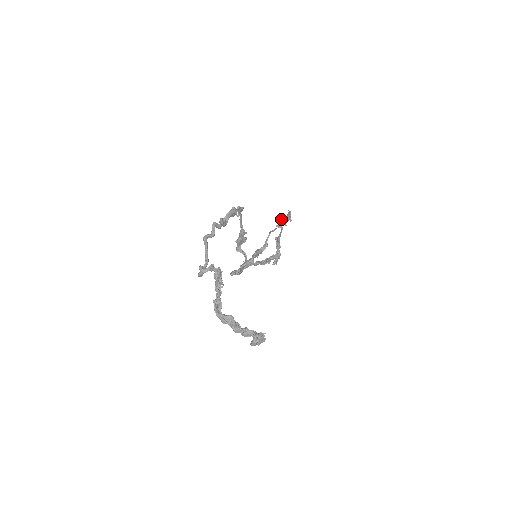
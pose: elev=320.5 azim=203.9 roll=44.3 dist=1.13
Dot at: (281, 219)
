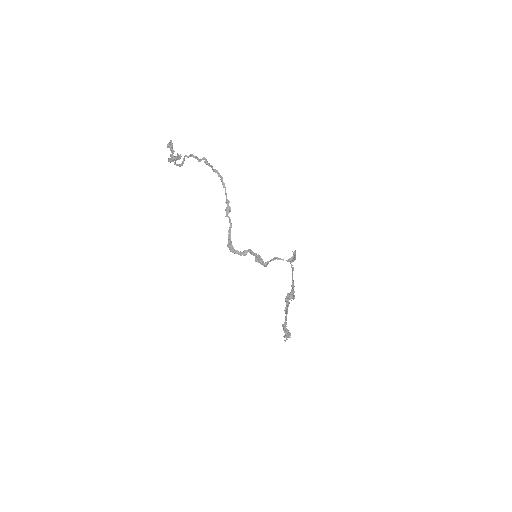
Dot at: (291, 258)
